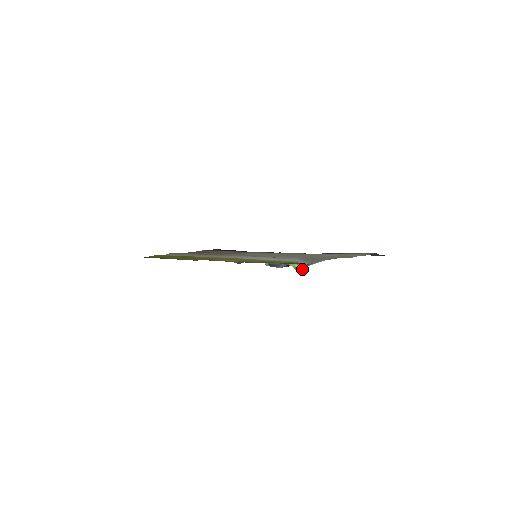
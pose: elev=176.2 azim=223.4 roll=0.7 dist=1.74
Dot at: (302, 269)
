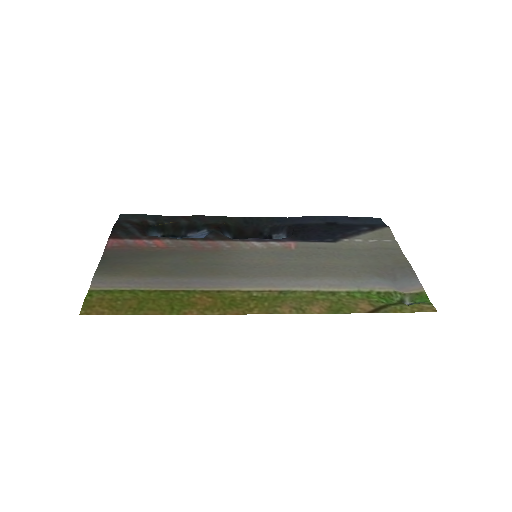
Dot at: (412, 303)
